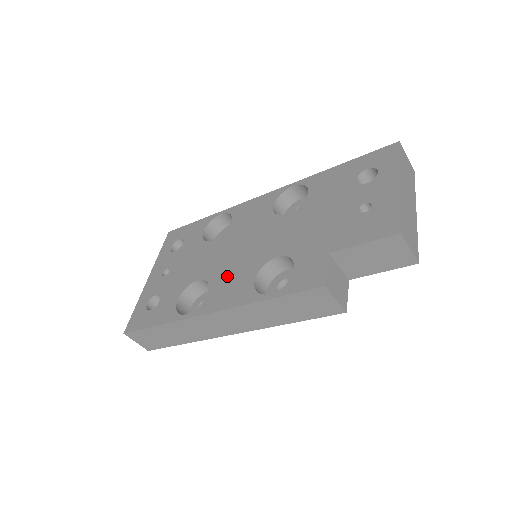
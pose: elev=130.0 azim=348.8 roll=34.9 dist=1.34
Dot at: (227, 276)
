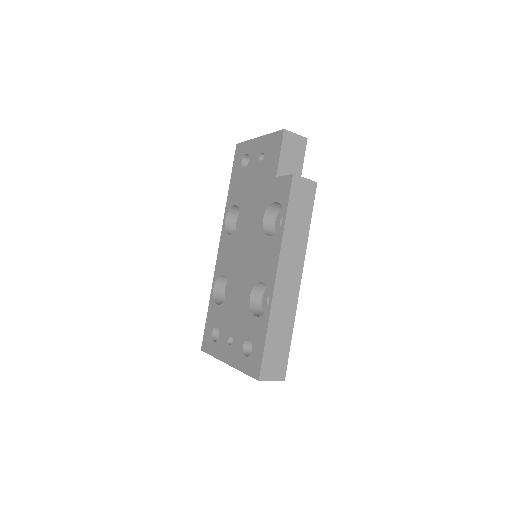
Dot at: (258, 265)
